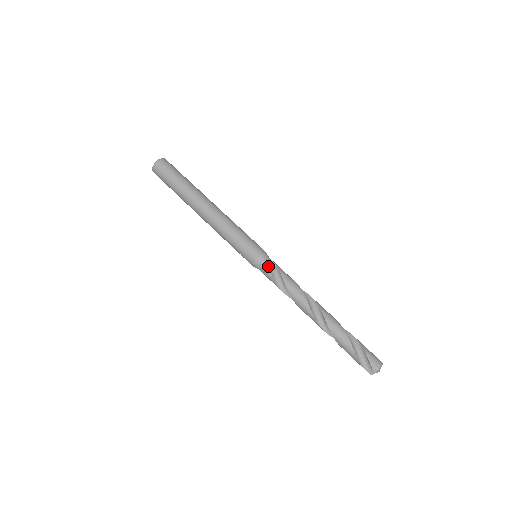
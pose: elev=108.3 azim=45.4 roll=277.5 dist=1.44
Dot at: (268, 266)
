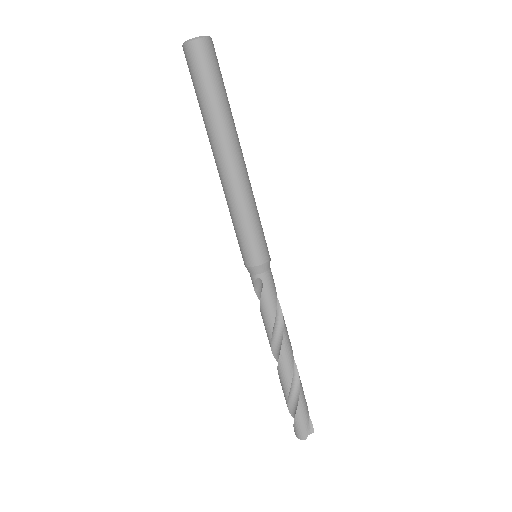
Dot at: (253, 282)
